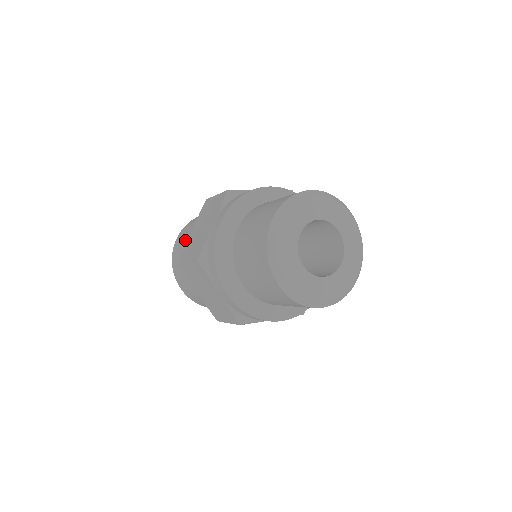
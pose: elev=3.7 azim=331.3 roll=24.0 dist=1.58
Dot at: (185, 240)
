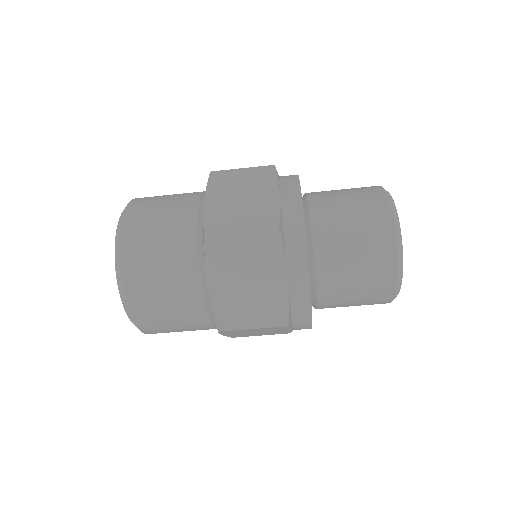
Dot at: (169, 214)
